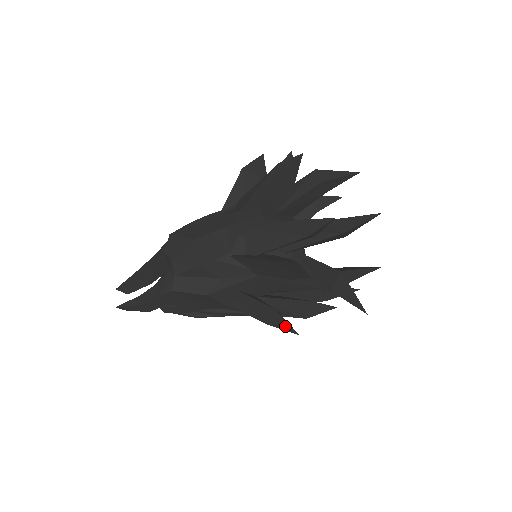
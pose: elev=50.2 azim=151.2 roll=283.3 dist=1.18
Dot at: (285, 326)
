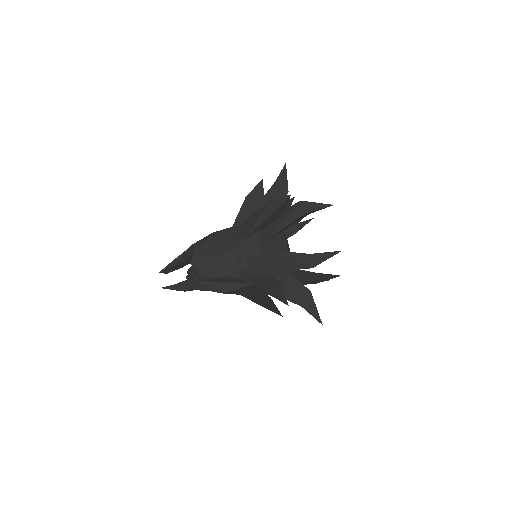
Dot at: (274, 311)
